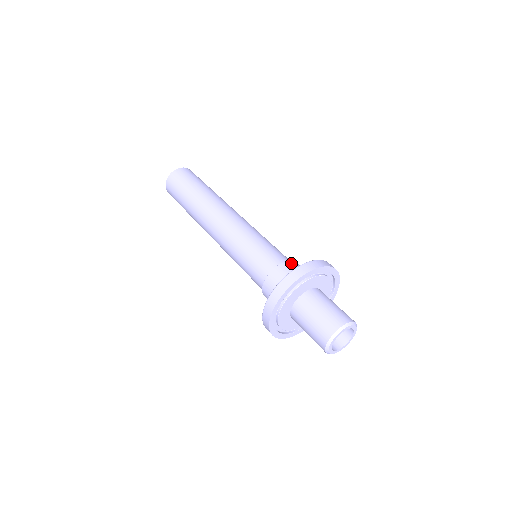
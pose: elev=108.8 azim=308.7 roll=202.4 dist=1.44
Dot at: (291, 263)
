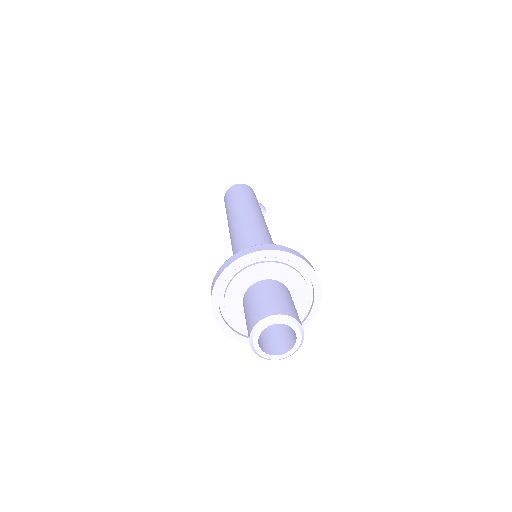
Dot at: occluded
